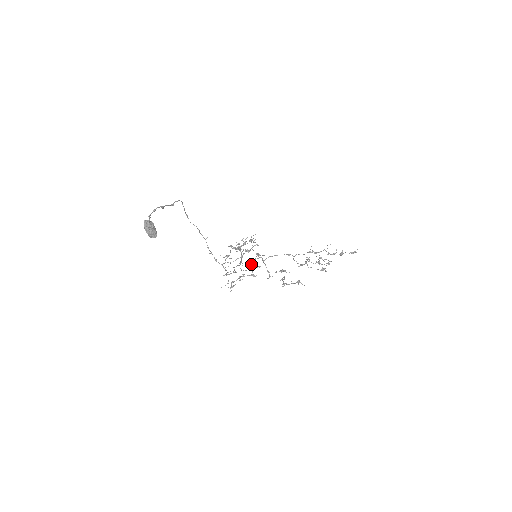
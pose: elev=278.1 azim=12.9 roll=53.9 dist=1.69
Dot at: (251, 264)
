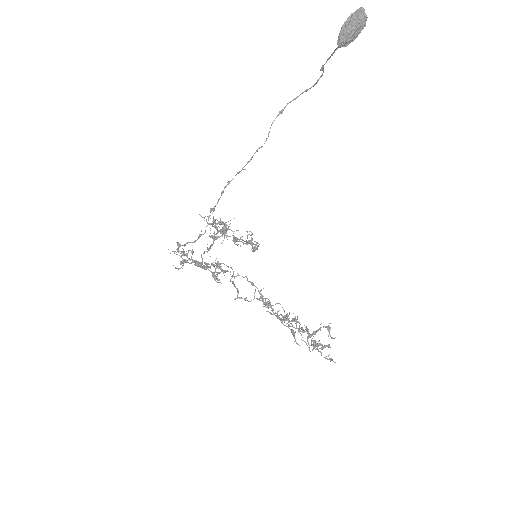
Dot at: occluded
